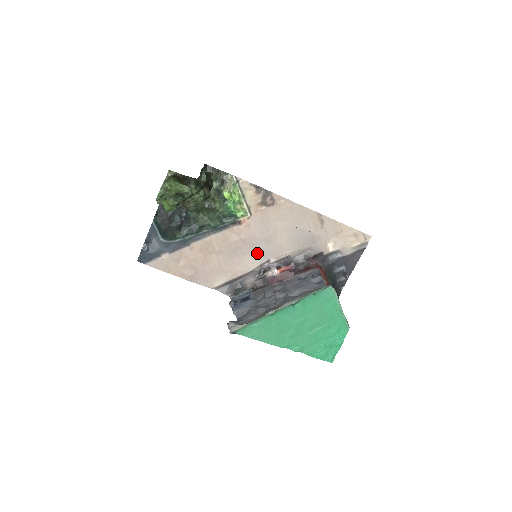
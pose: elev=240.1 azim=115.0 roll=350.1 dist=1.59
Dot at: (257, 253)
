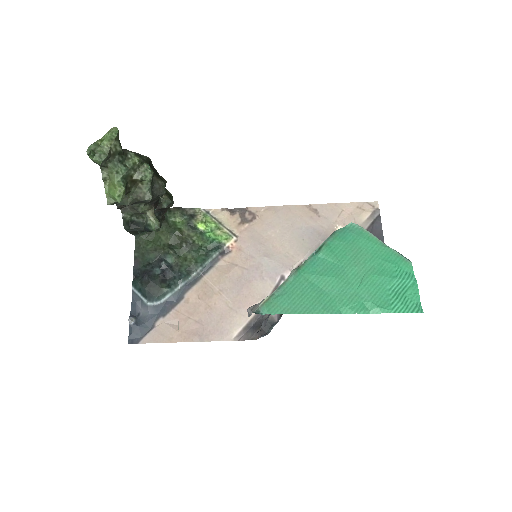
Dot at: (264, 274)
